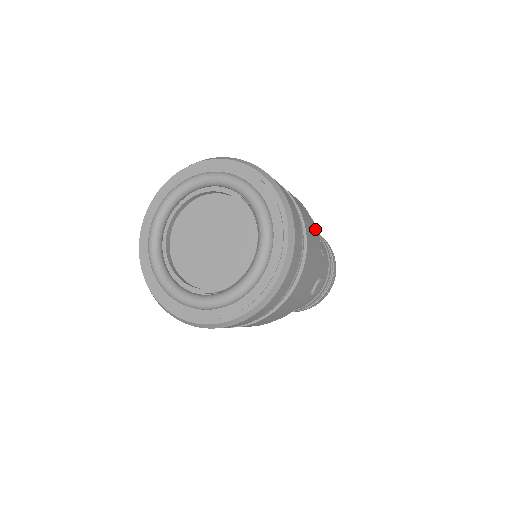
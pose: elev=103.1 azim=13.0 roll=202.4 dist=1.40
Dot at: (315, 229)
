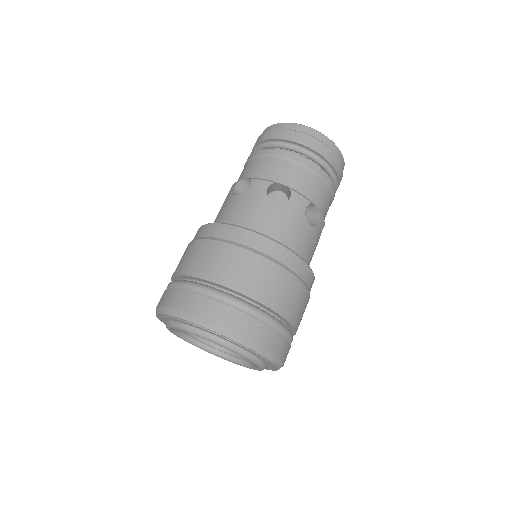
Dot at: (248, 252)
